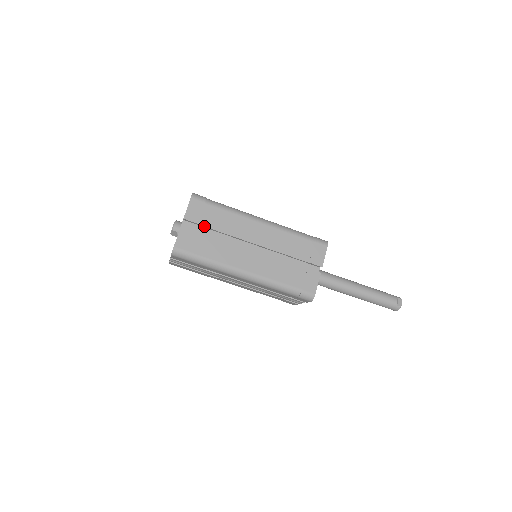
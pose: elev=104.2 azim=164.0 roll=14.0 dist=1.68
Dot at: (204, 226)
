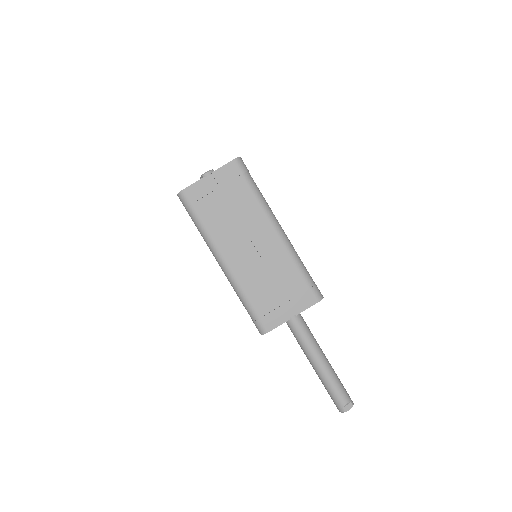
Dot at: (223, 193)
